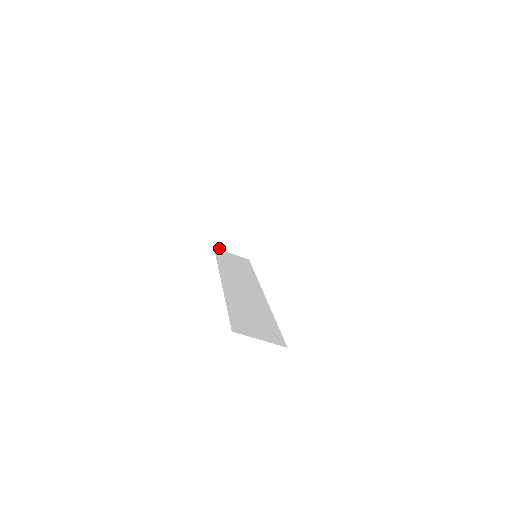
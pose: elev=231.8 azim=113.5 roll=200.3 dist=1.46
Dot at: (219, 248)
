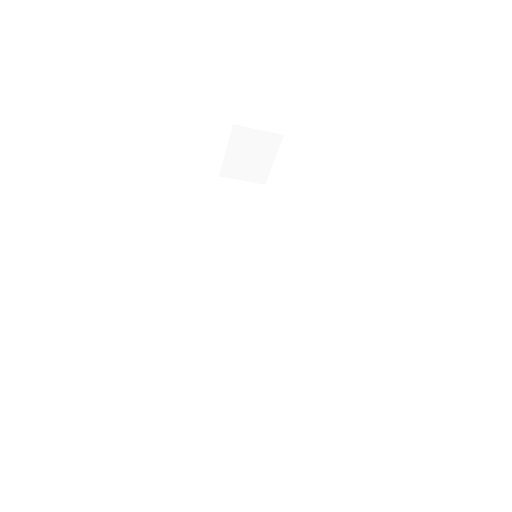
Dot at: (225, 176)
